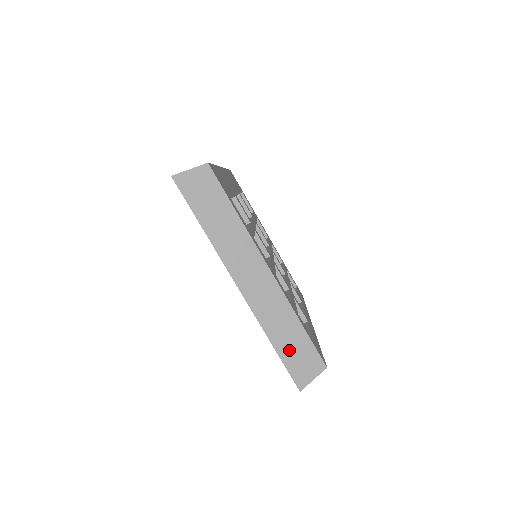
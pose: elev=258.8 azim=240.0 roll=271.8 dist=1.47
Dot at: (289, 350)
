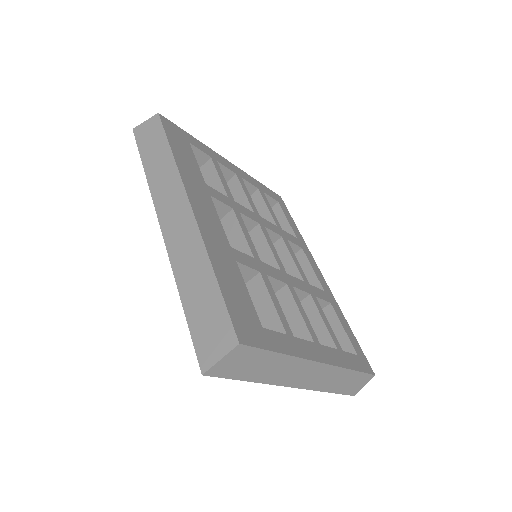
Dot at: (344, 386)
